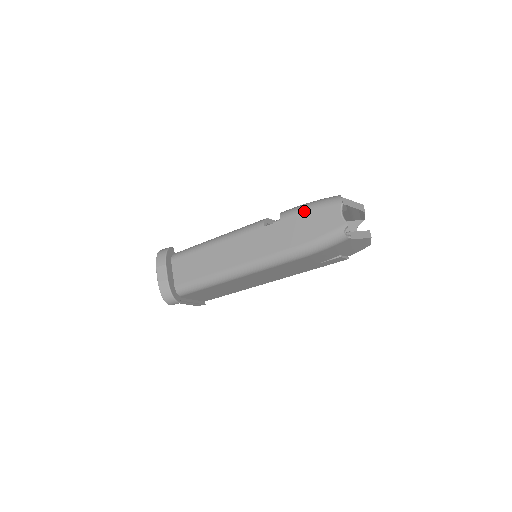
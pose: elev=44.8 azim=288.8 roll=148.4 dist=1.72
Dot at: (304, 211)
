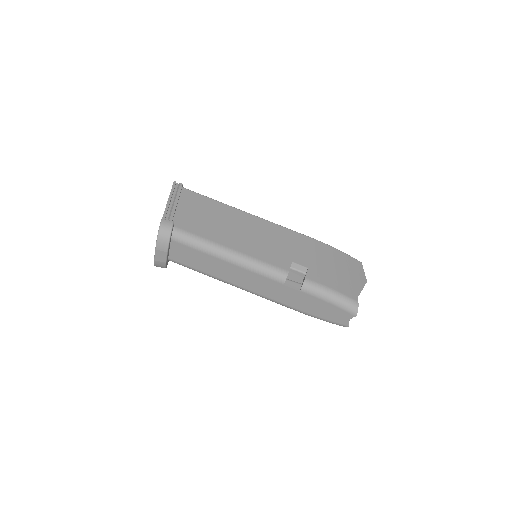
Dot at: (324, 301)
